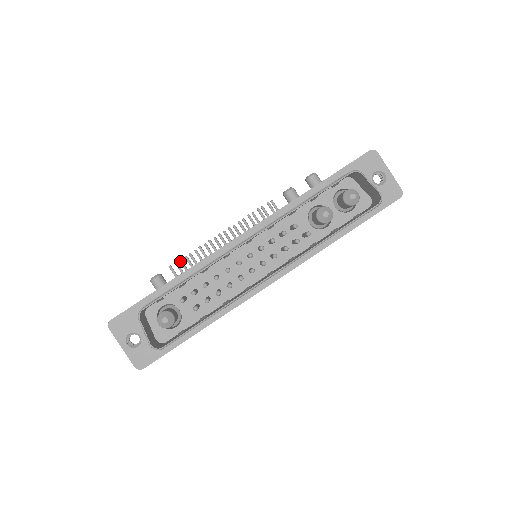
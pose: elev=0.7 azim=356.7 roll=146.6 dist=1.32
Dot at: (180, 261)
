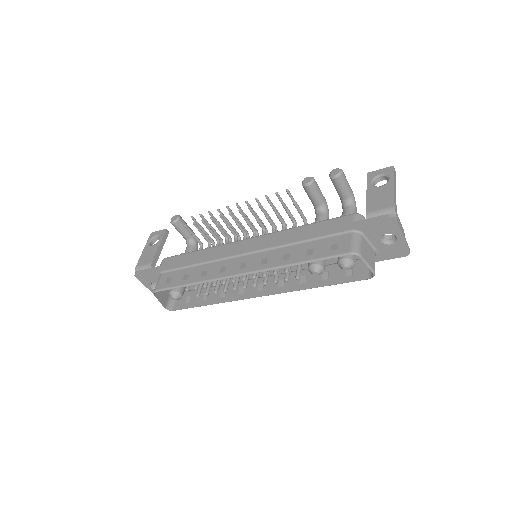
Dot at: (194, 224)
